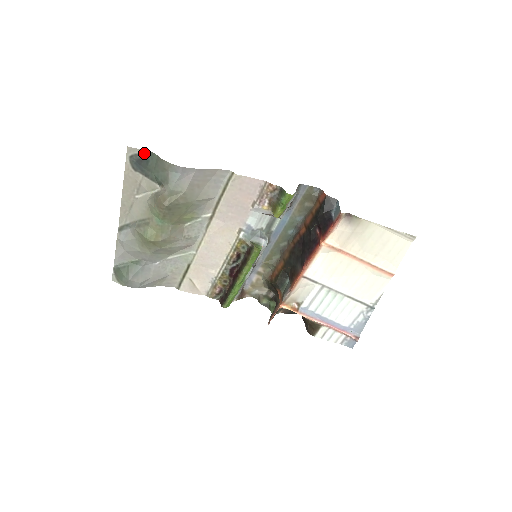
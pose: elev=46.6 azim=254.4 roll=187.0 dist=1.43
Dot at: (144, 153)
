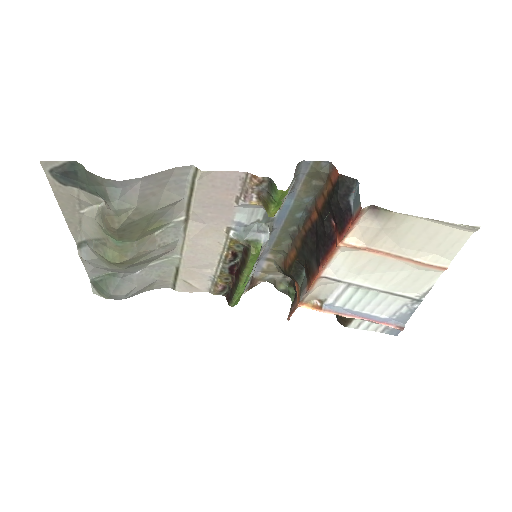
Dot at: (66, 164)
